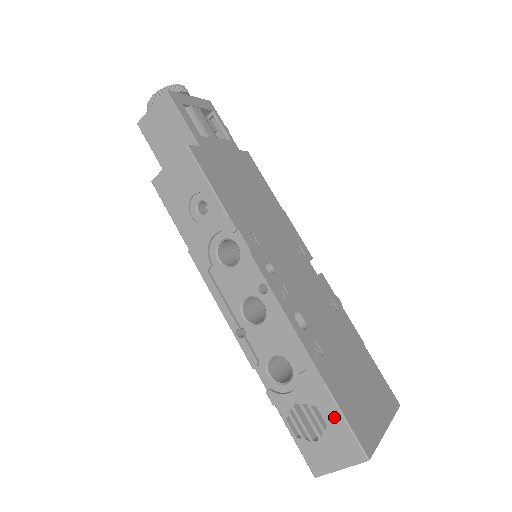
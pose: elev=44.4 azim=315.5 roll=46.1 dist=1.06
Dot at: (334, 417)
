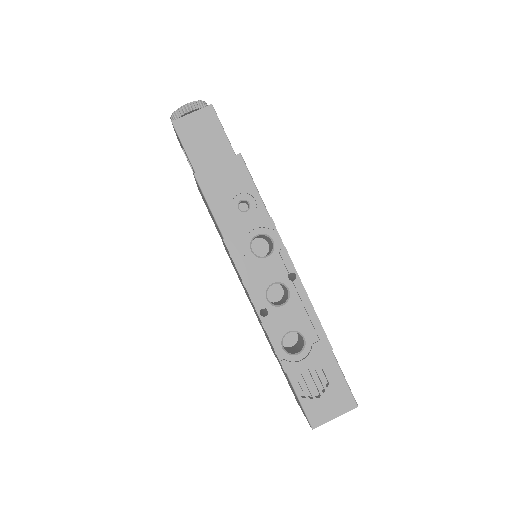
Dot at: (336, 376)
